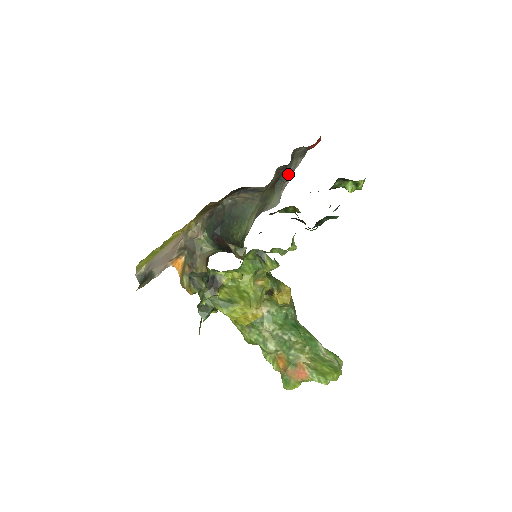
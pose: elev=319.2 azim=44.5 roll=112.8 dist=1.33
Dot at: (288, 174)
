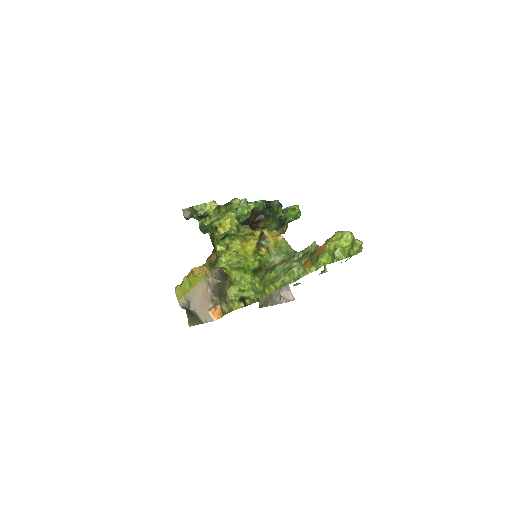
Dot at: occluded
